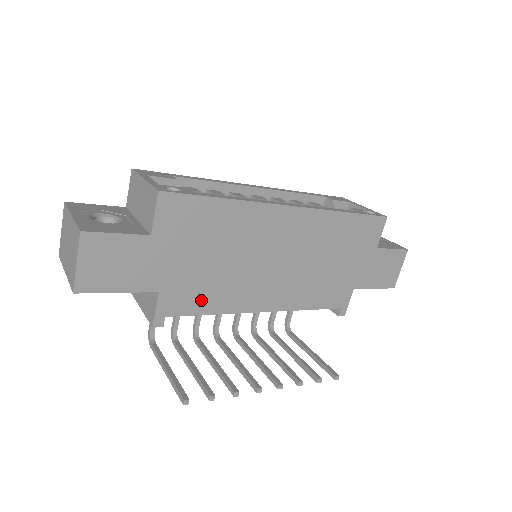
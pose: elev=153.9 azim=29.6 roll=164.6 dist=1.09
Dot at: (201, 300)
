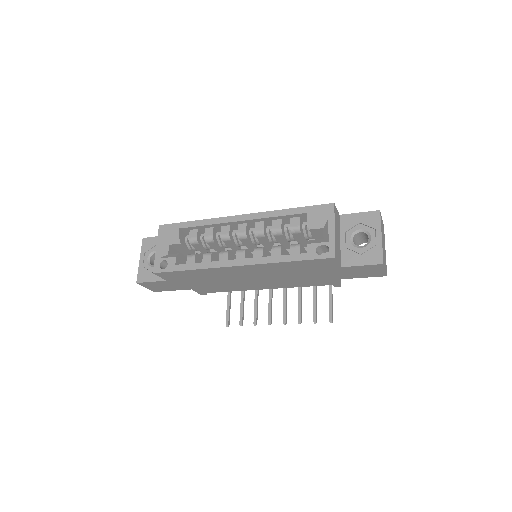
Dot at: (218, 289)
